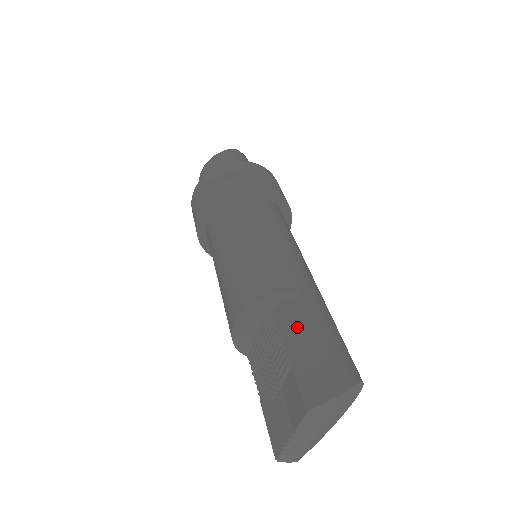
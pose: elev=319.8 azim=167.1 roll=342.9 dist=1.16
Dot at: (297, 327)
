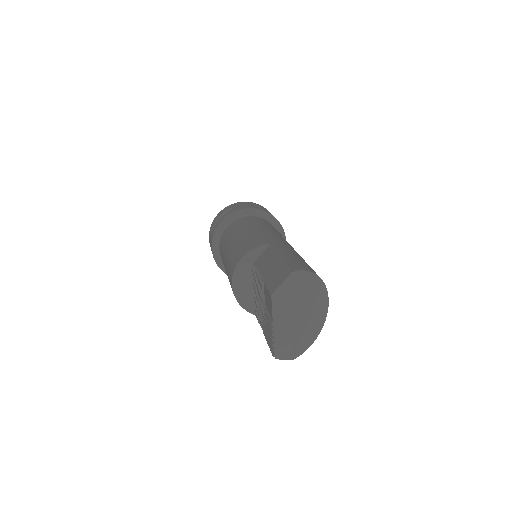
Dot at: (267, 261)
